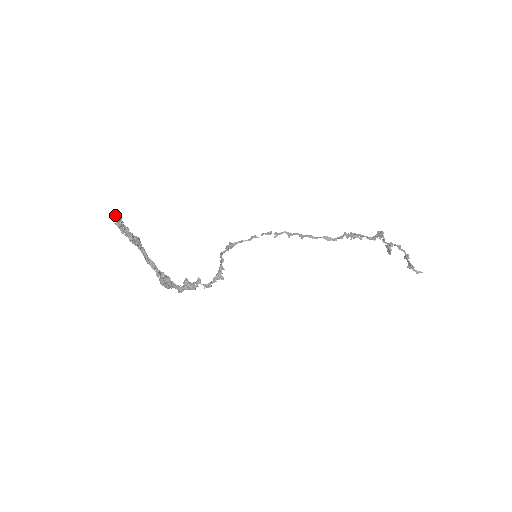
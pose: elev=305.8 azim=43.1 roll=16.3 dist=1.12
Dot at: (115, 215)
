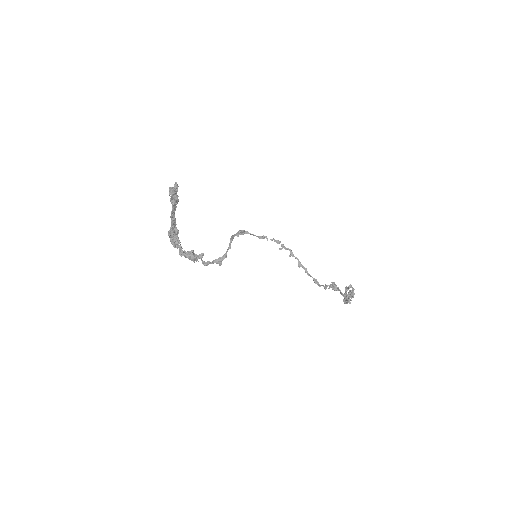
Dot at: (176, 185)
